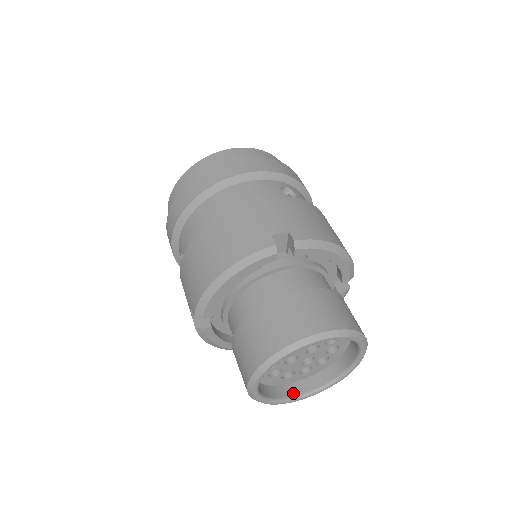
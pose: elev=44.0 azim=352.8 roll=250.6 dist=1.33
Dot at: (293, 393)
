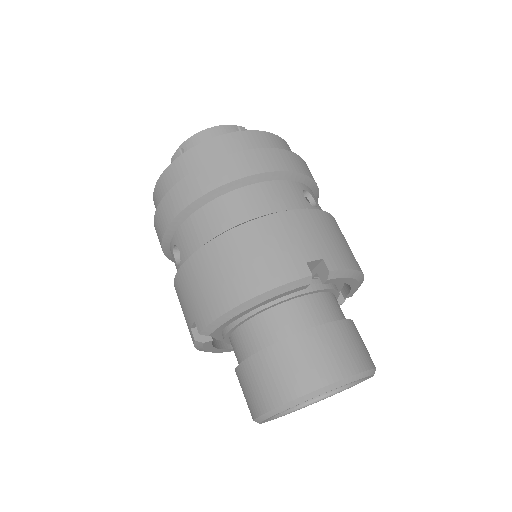
Dot at: occluded
